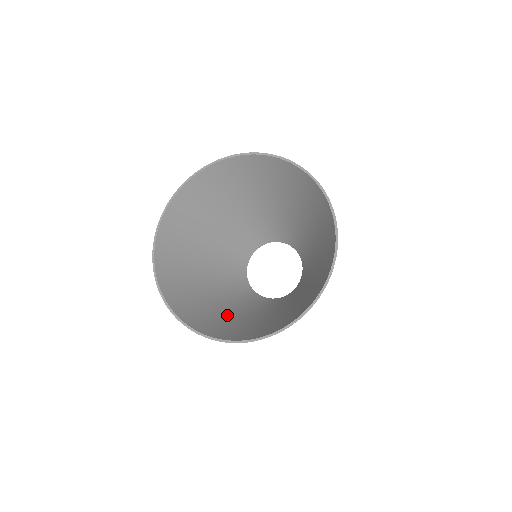
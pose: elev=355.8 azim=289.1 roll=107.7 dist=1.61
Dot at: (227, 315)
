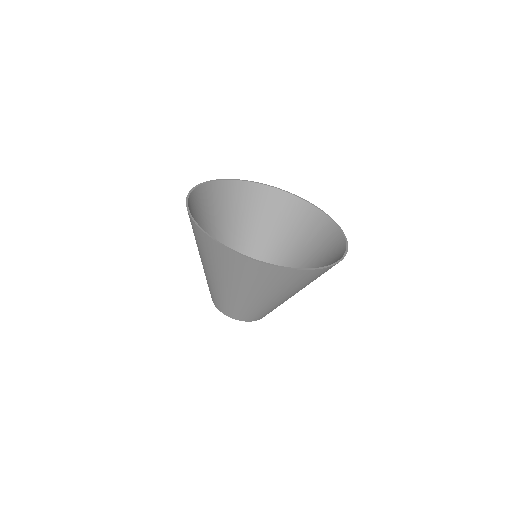
Dot at: (246, 285)
